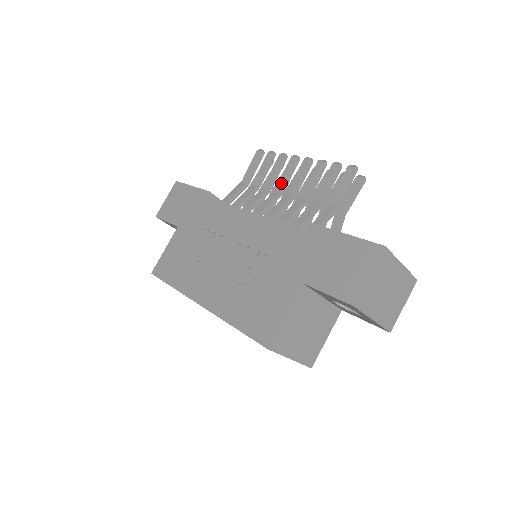
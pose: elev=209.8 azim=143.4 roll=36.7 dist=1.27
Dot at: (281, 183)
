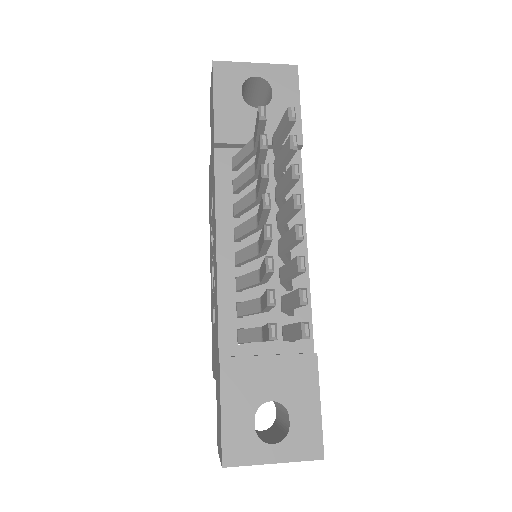
Dot at: (258, 216)
